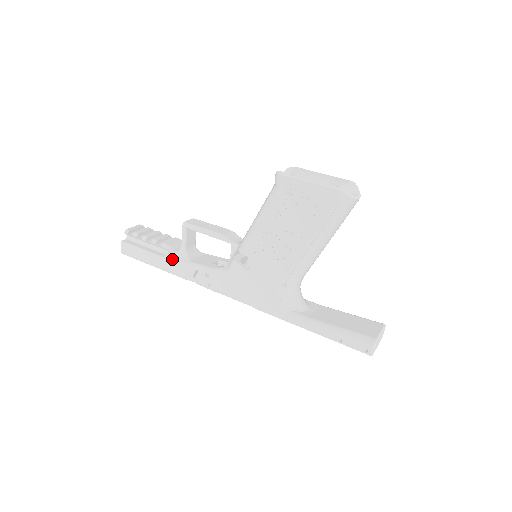
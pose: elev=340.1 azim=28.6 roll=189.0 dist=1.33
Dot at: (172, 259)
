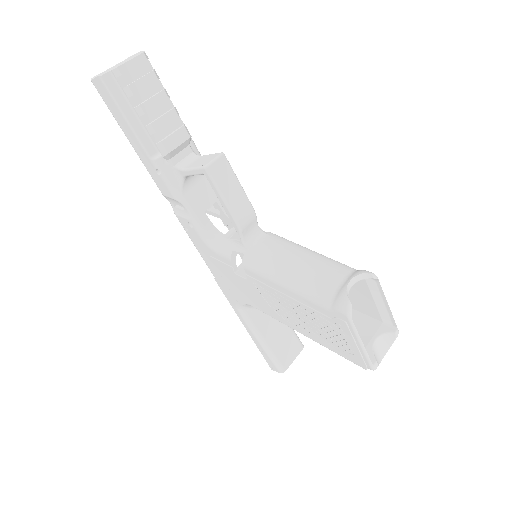
Dot at: (161, 173)
